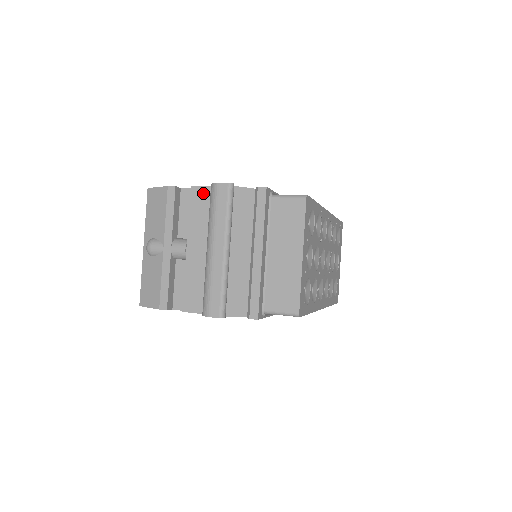
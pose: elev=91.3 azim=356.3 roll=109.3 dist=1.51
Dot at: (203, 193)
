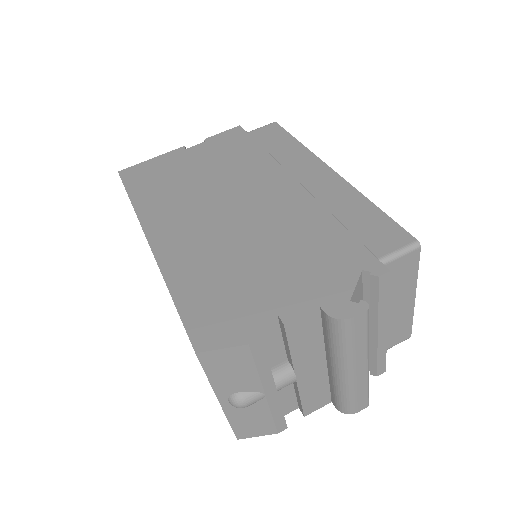
Dot at: (305, 321)
